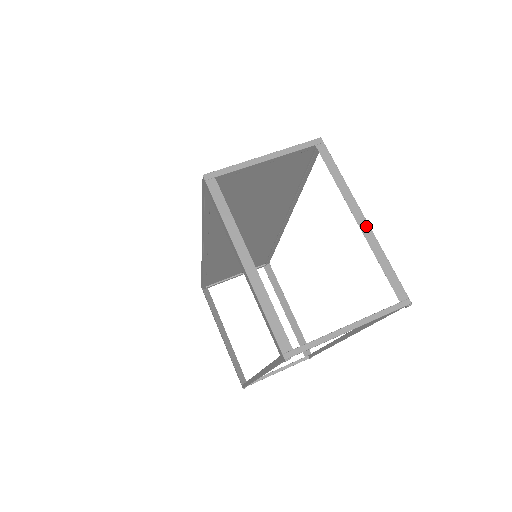
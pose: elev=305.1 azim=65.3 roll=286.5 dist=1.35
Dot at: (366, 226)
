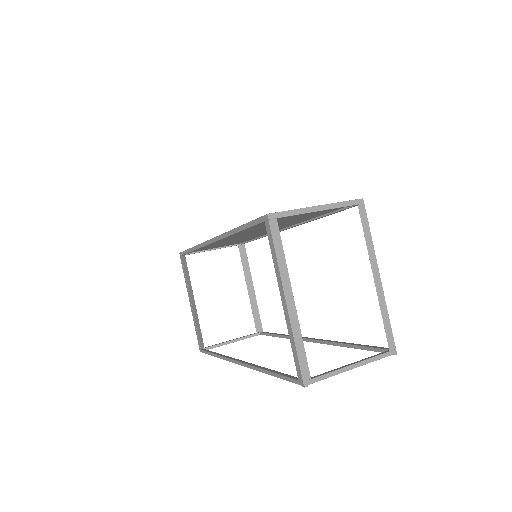
Dot at: (380, 285)
